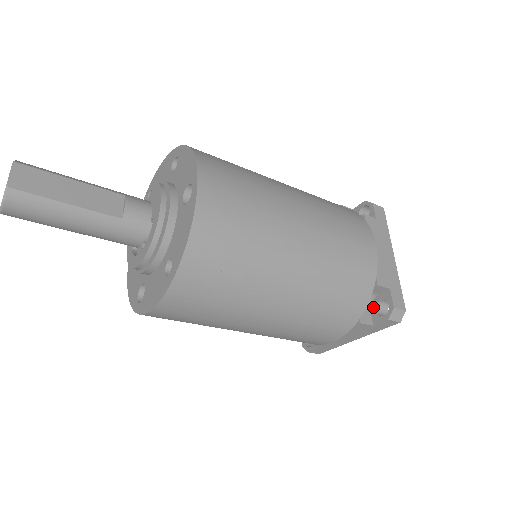
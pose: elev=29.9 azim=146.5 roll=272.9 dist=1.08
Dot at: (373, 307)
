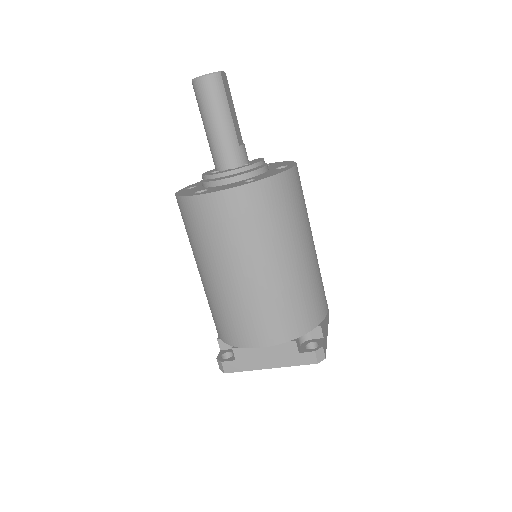
Dot at: (304, 344)
